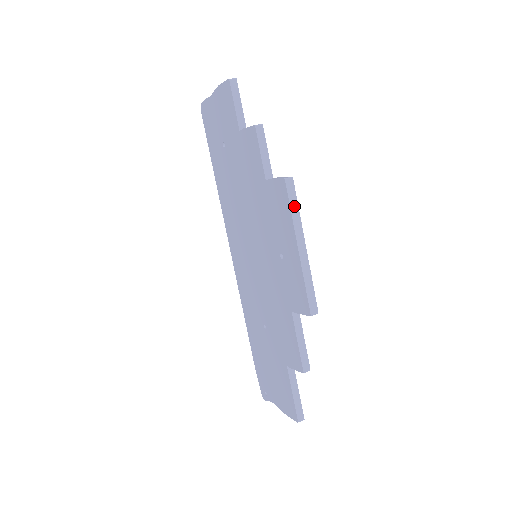
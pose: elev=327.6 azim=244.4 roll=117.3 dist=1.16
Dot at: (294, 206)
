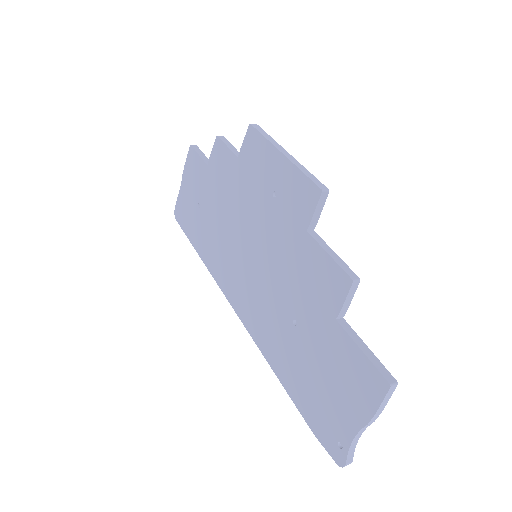
Dot at: (266, 135)
